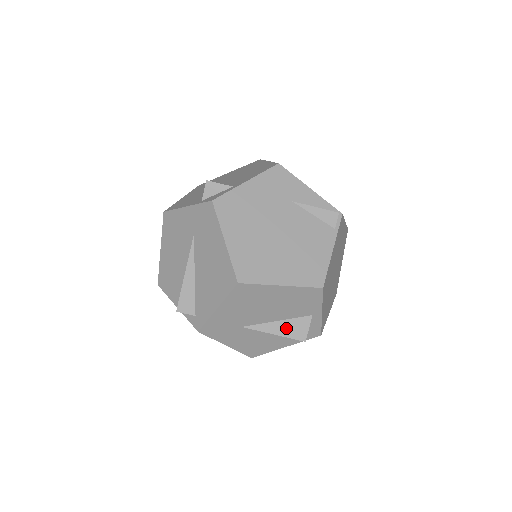
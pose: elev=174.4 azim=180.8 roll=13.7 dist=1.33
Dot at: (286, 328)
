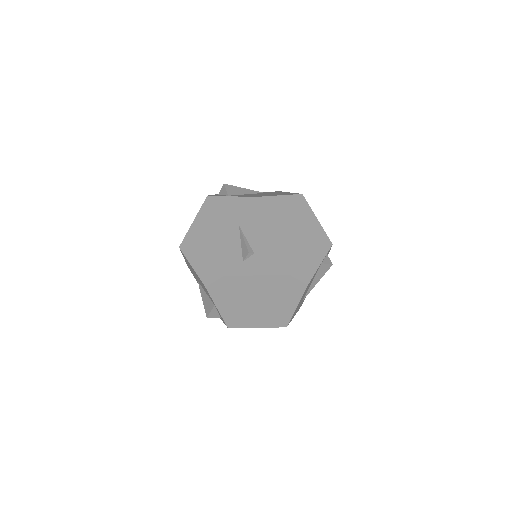
Dot at: (206, 300)
